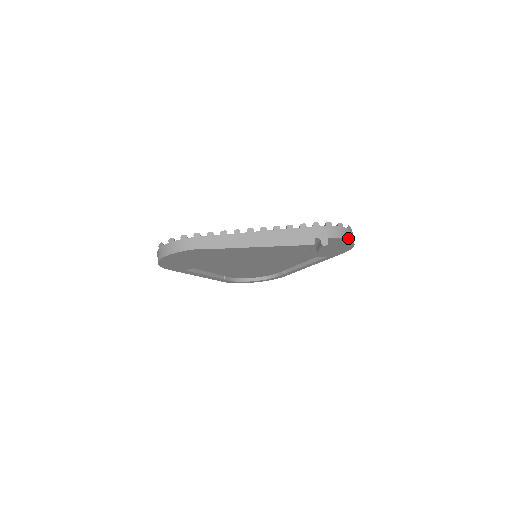
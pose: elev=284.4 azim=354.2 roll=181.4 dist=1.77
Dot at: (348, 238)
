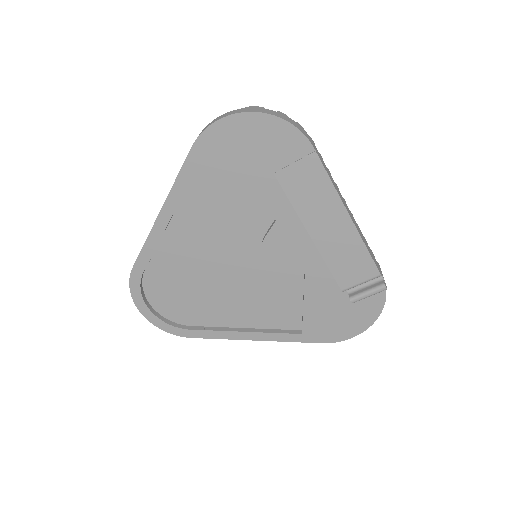
Dot at: (380, 312)
